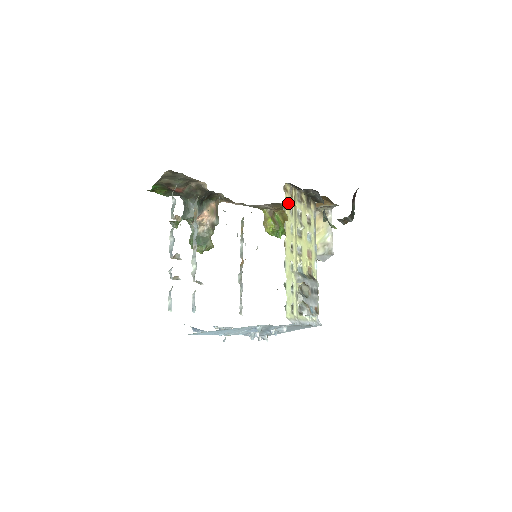
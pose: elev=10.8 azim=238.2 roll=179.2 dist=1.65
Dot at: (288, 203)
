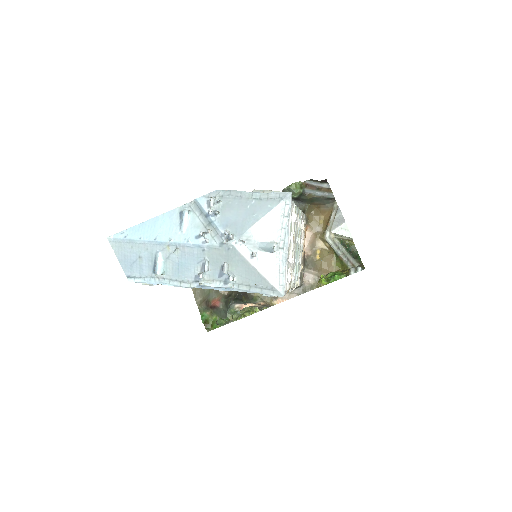
Dot at: occluded
